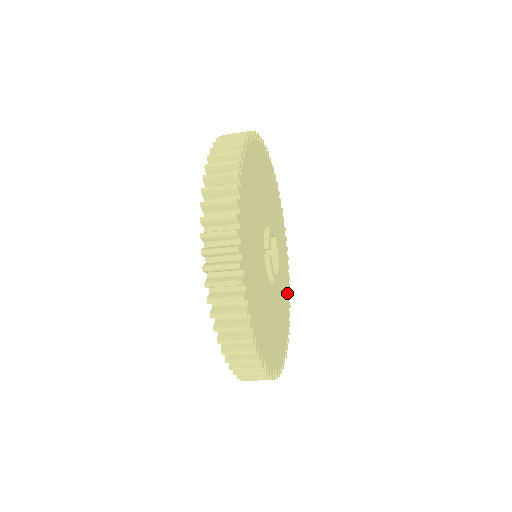
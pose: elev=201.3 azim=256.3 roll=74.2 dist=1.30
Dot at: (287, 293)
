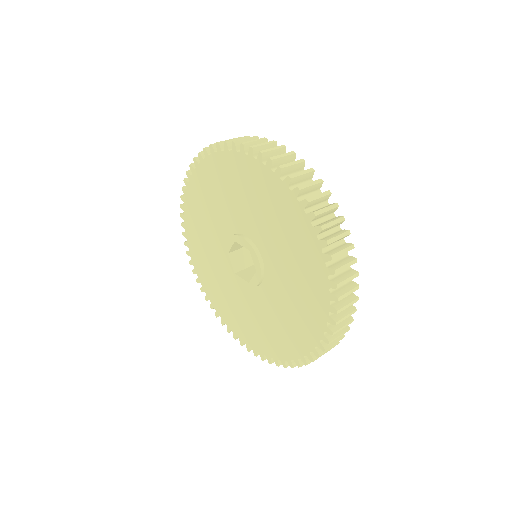
Dot at: occluded
